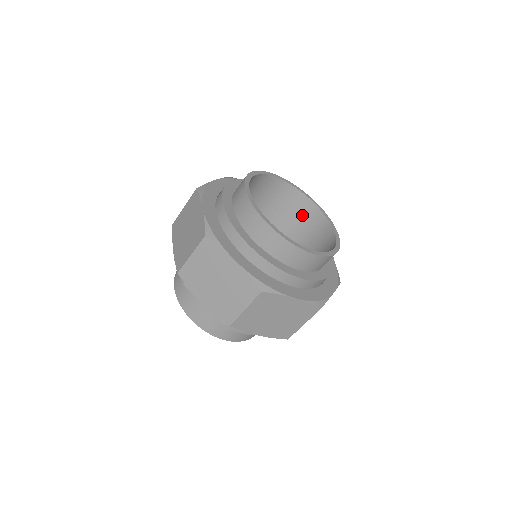
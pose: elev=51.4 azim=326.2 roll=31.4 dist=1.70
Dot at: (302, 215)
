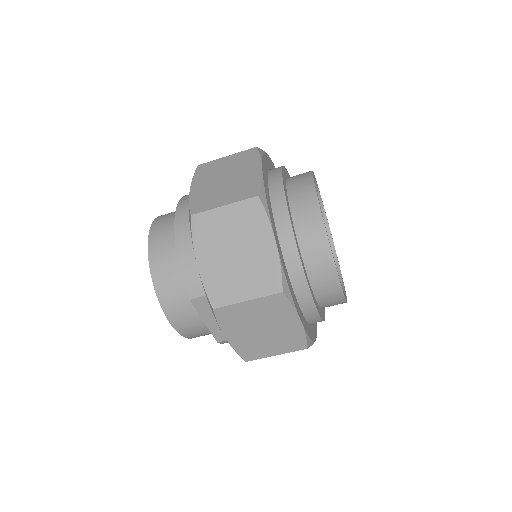
Dot at: occluded
